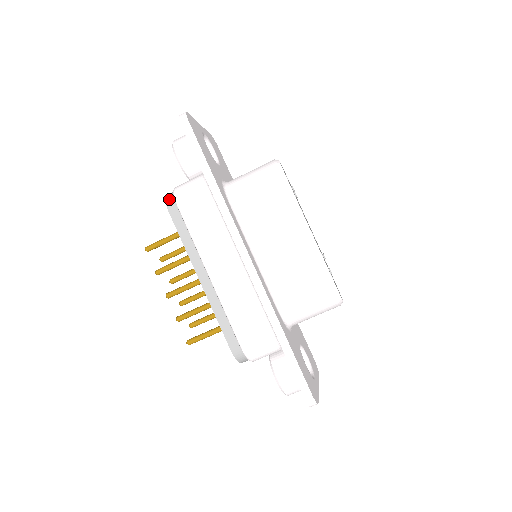
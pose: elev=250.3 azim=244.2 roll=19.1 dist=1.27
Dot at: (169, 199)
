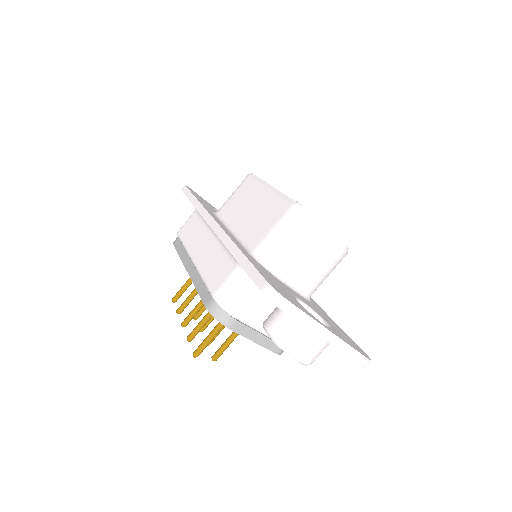
Dot at: occluded
